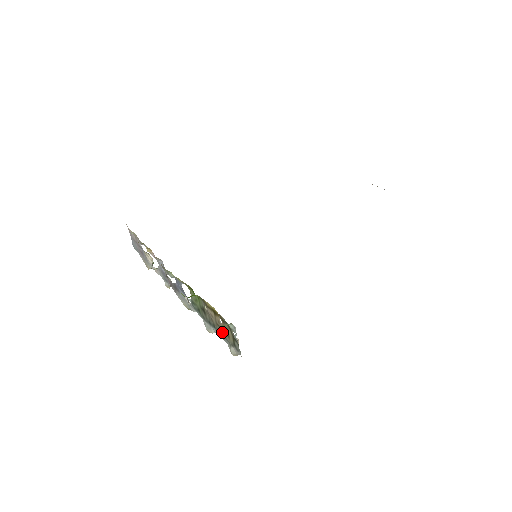
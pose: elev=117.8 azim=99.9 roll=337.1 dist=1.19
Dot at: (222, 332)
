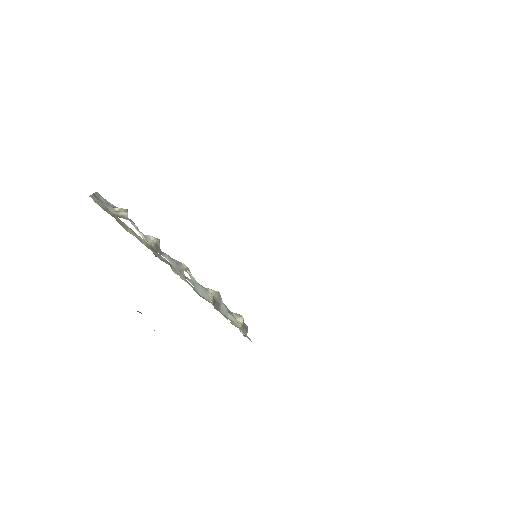
Dot at: (229, 315)
